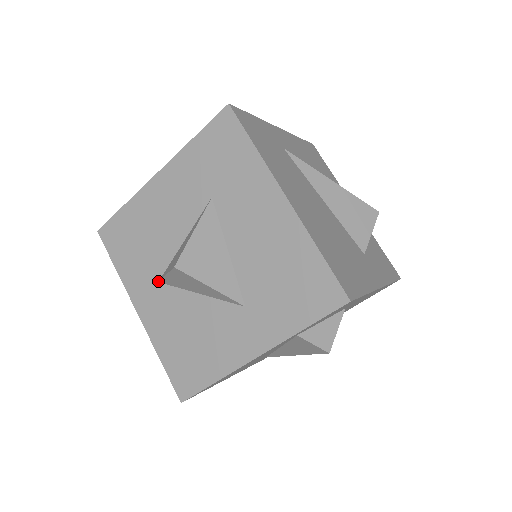
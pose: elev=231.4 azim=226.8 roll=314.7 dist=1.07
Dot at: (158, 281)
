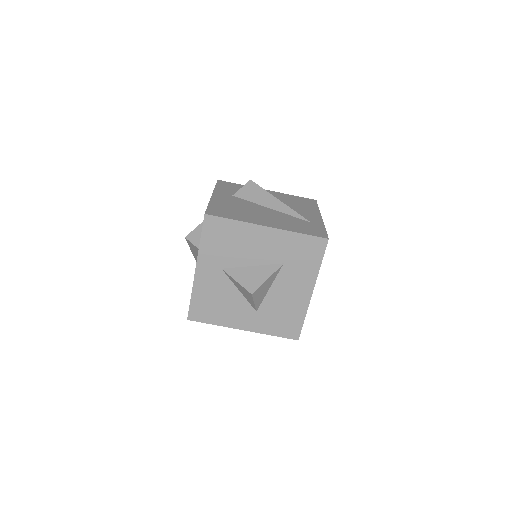
Dot at: (222, 268)
